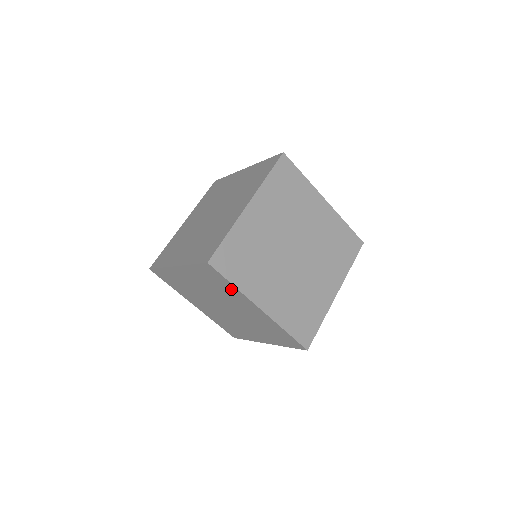
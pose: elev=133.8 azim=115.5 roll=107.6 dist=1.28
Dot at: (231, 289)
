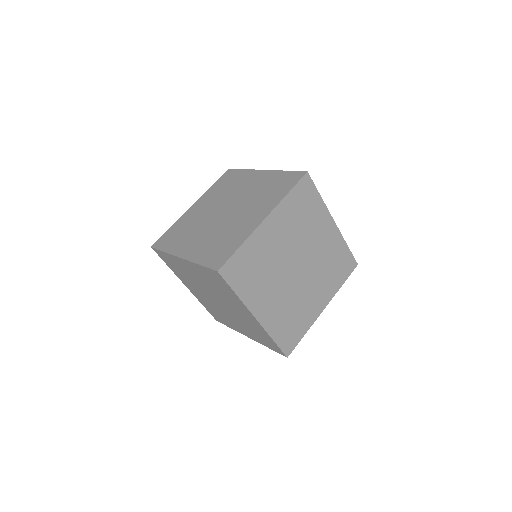
Dot at: (232, 295)
